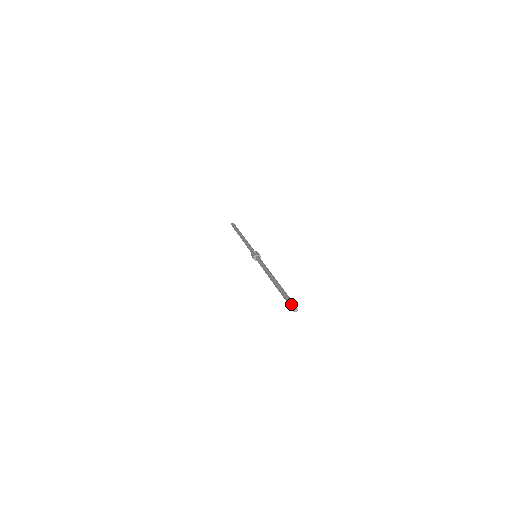
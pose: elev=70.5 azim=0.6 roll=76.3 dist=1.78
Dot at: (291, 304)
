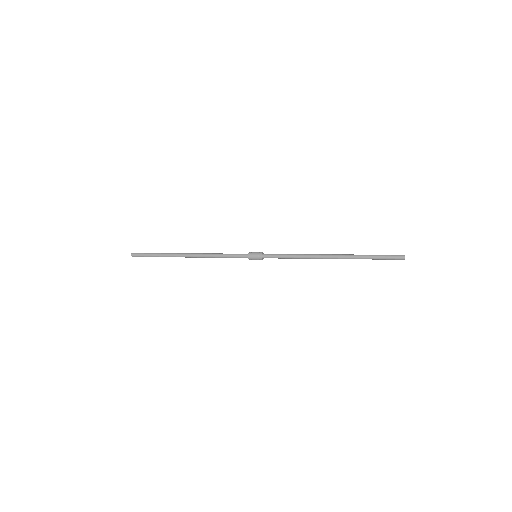
Dot at: (396, 255)
